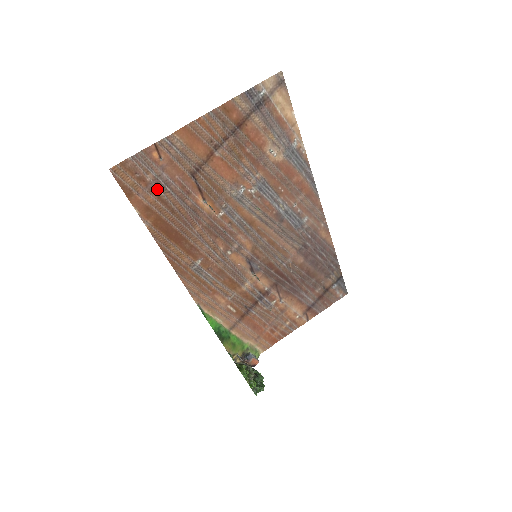
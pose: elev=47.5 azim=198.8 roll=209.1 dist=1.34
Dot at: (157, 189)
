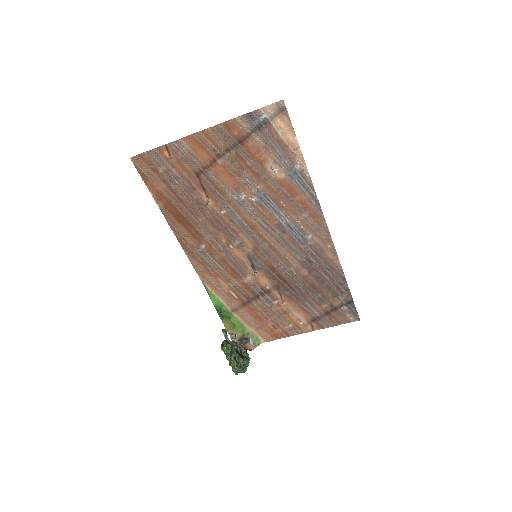
Dot at: (168, 180)
